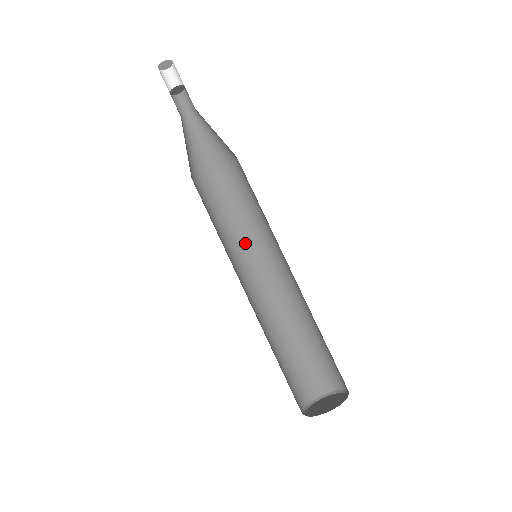
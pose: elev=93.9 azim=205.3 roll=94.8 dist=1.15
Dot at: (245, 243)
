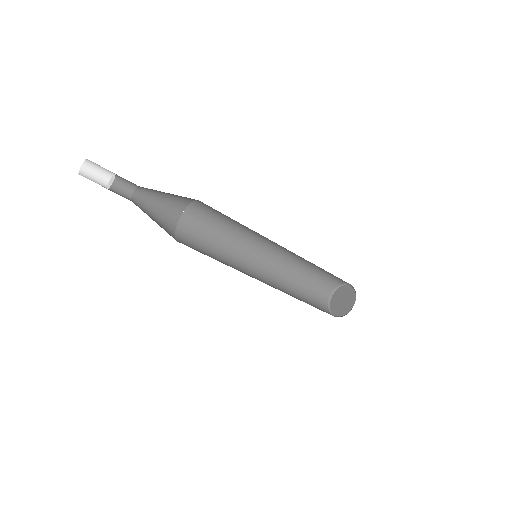
Dot at: (238, 240)
